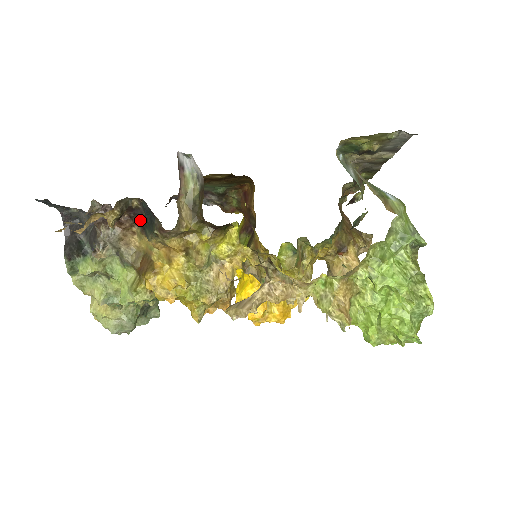
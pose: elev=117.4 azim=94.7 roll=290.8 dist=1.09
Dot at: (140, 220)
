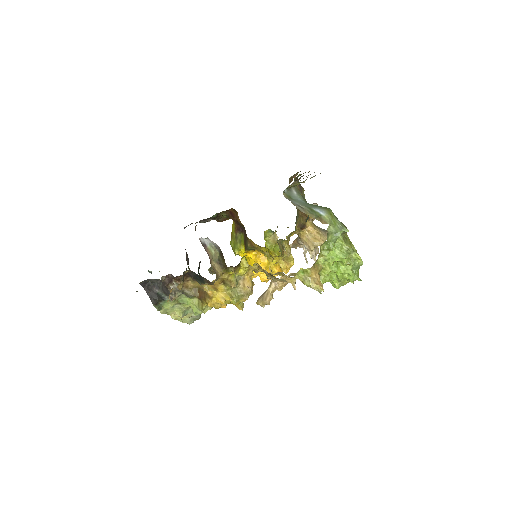
Dot at: (191, 276)
